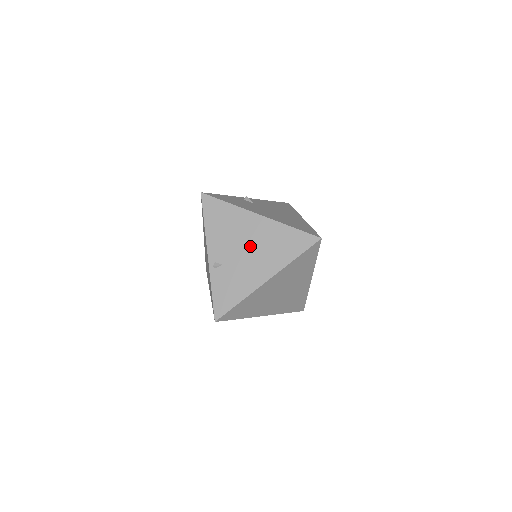
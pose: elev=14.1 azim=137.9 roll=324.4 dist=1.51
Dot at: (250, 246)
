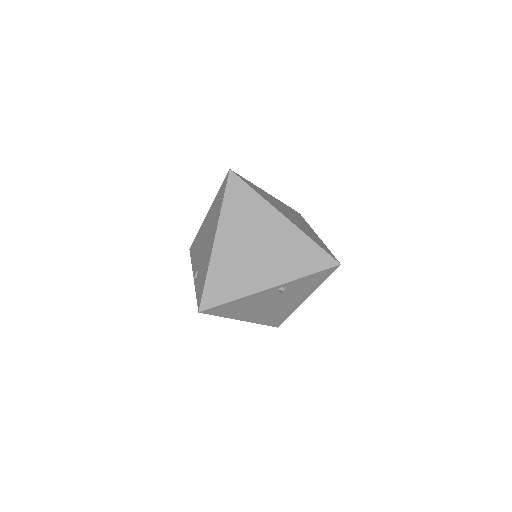
Dot at: (206, 236)
